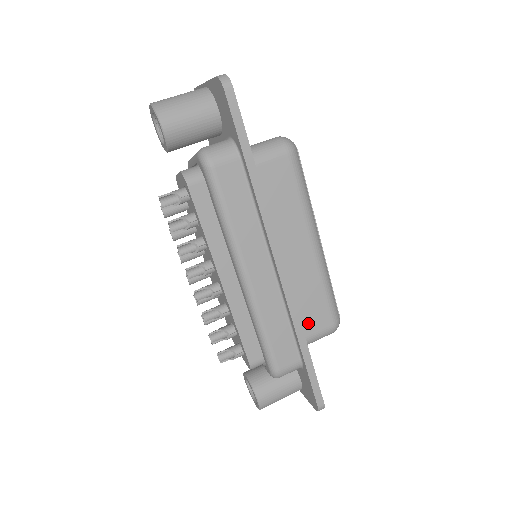
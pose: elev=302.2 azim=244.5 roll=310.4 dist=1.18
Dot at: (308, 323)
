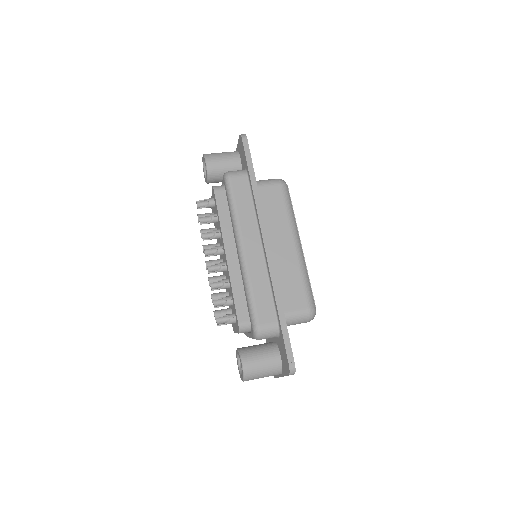
Dot at: (288, 300)
